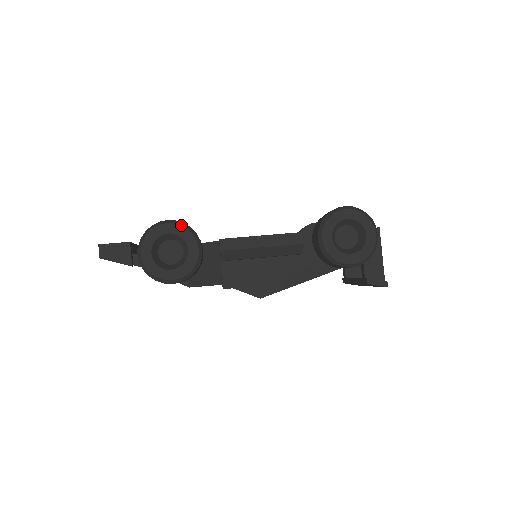
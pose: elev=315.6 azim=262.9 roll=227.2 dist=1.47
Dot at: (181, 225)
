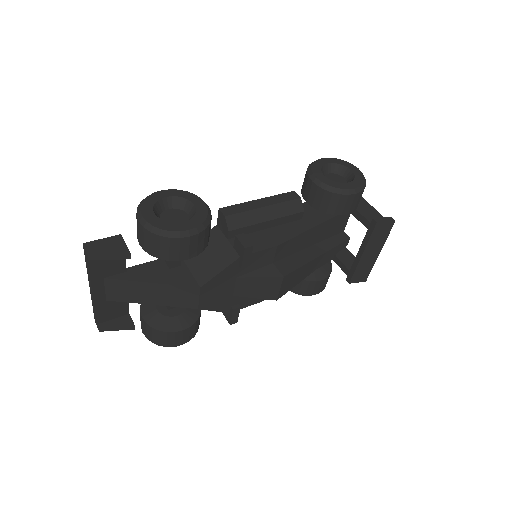
Dot at: occluded
